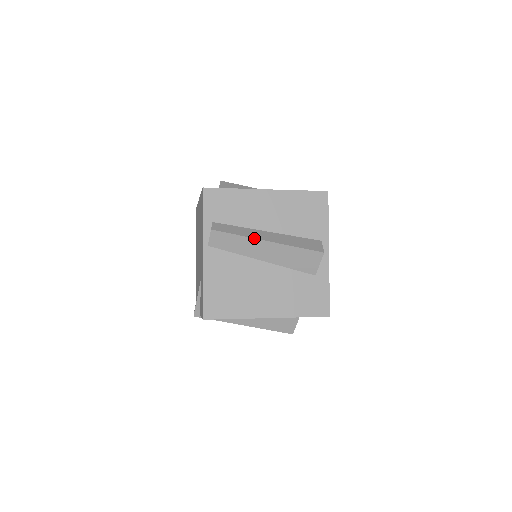
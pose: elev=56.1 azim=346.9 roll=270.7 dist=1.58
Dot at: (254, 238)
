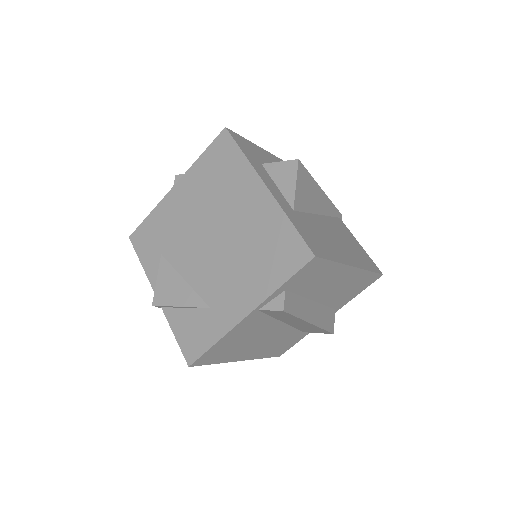
Dot at: (306, 321)
